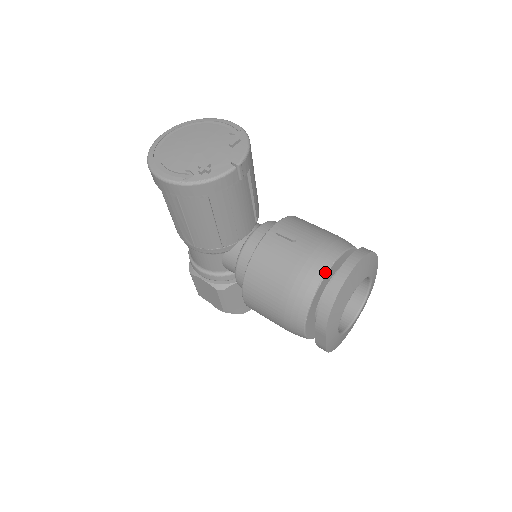
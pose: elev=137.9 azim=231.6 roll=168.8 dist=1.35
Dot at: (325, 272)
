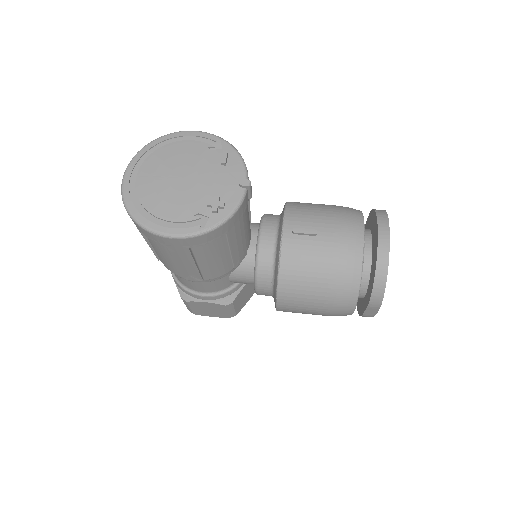
Dot at: (362, 253)
